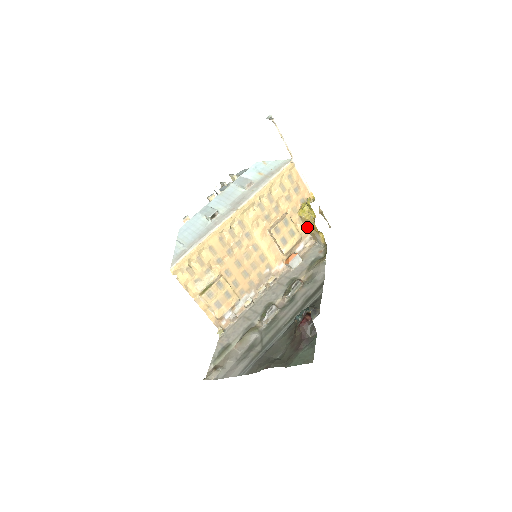
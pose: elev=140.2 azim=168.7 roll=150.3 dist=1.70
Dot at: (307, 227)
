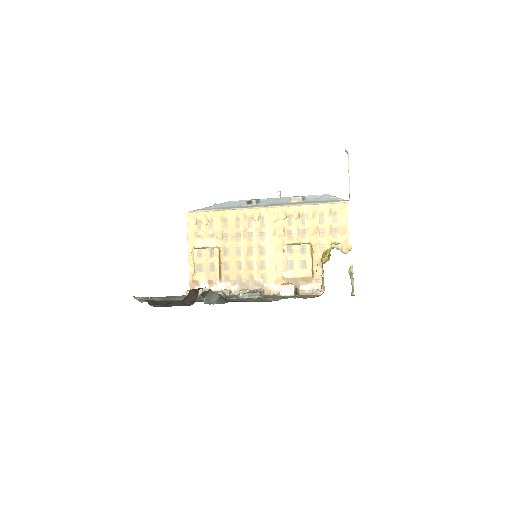
Dot at: occluded
